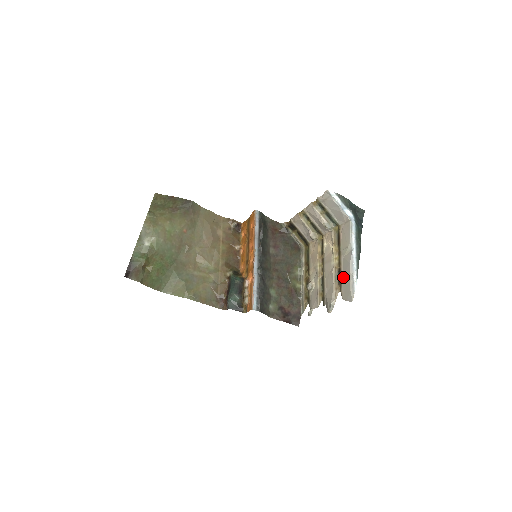
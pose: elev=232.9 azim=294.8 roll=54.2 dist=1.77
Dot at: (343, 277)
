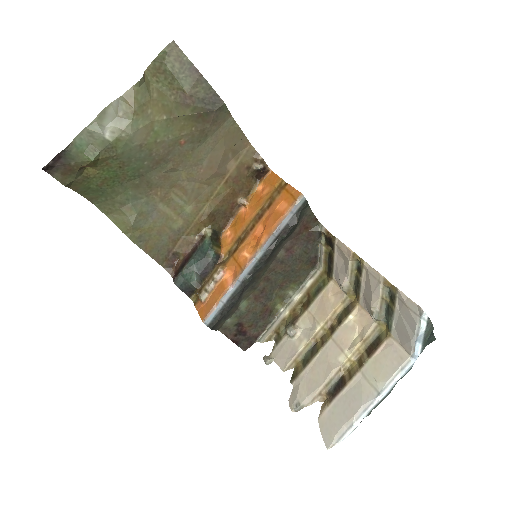
Dot at: (340, 400)
